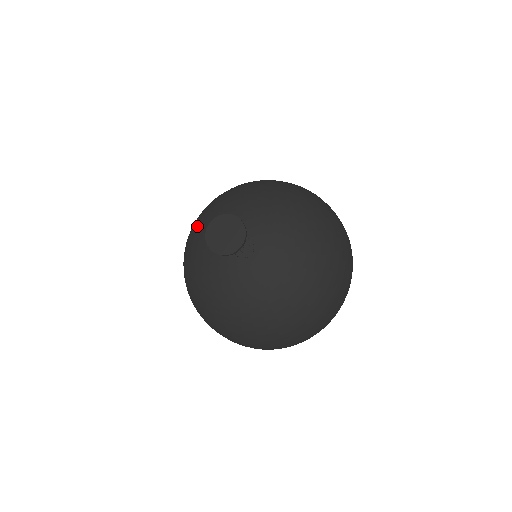
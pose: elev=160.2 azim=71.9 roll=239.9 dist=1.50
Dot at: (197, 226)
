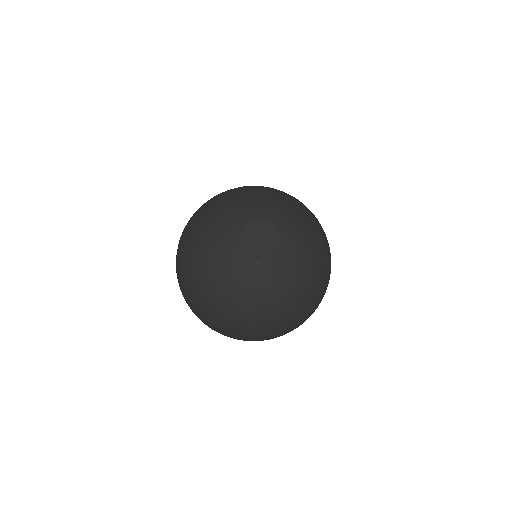
Dot at: (199, 231)
